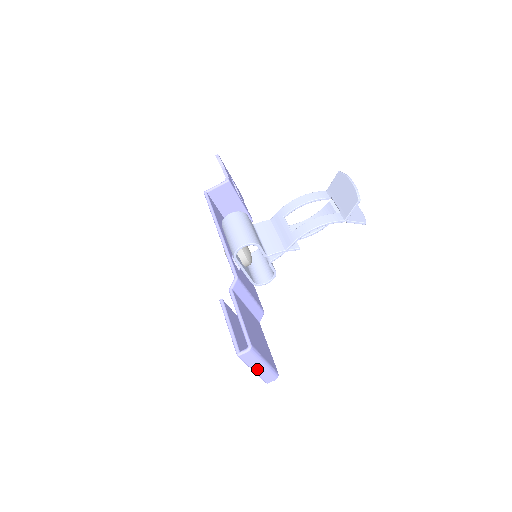
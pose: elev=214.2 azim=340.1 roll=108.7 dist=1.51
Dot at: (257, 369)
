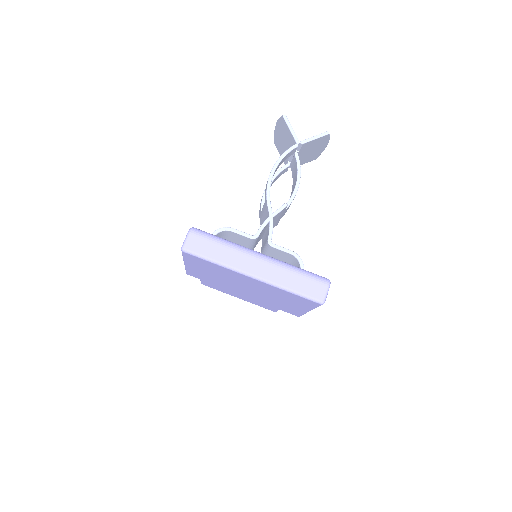
Dot at: (255, 270)
